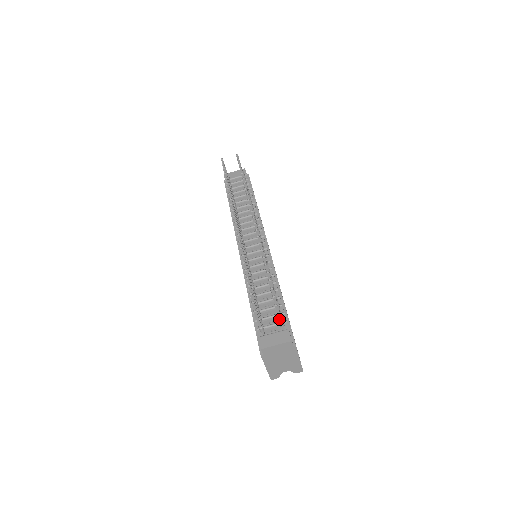
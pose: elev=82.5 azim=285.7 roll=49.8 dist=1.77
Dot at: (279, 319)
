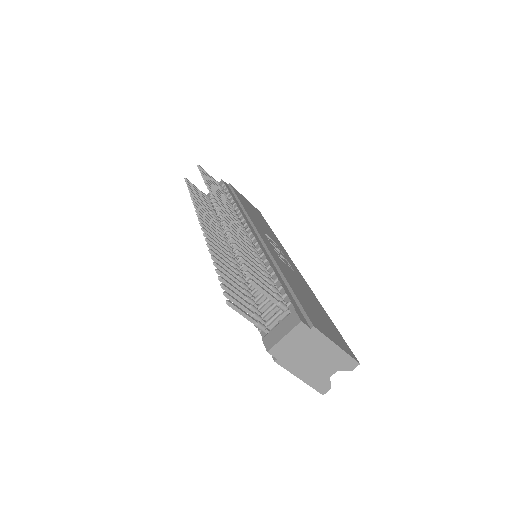
Dot at: (271, 300)
